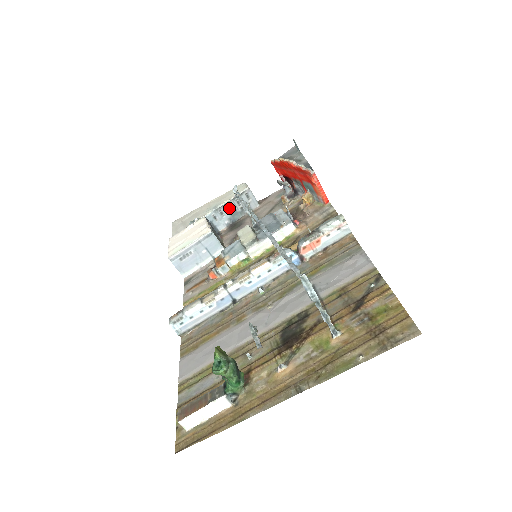
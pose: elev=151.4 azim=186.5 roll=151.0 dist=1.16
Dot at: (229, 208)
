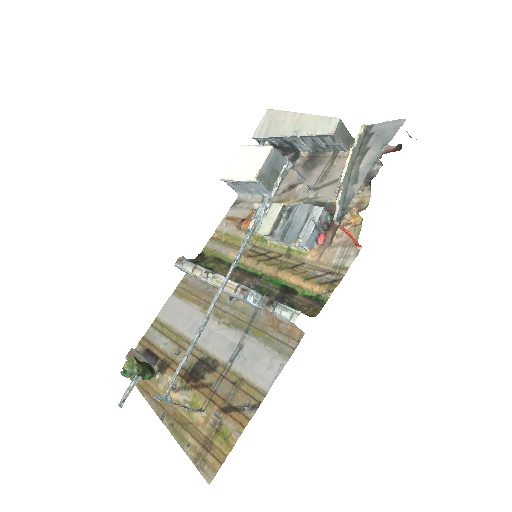
Dot at: (311, 140)
